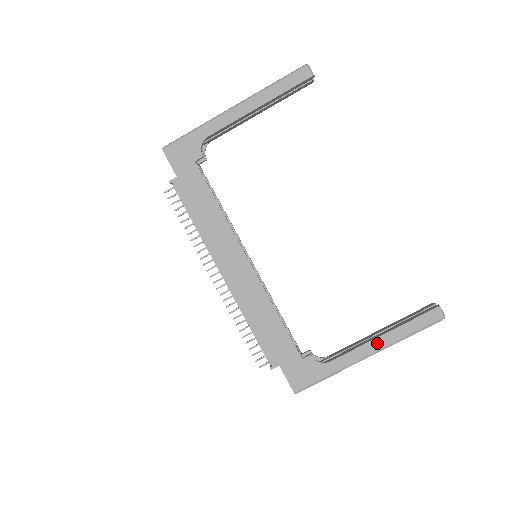
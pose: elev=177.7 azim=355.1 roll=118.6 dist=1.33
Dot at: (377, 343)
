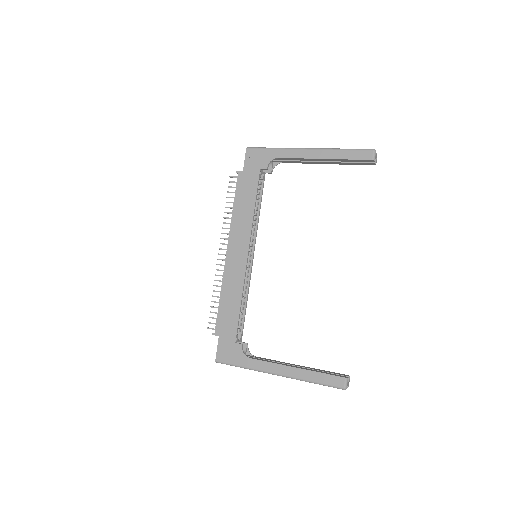
Dot at: (288, 370)
